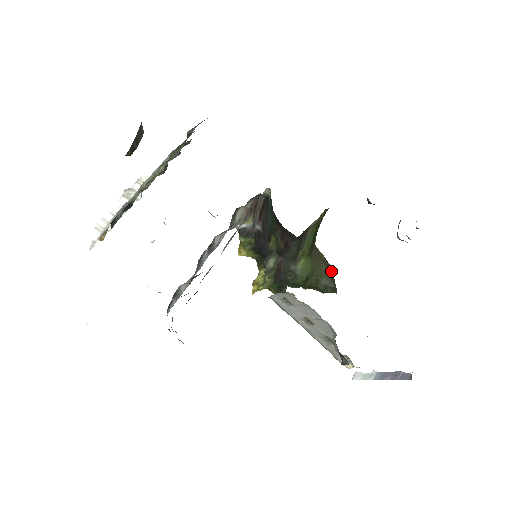
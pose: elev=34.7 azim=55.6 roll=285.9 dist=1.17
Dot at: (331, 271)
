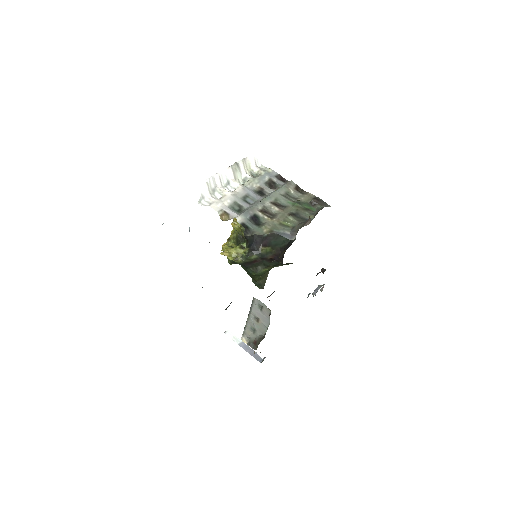
Dot at: occluded
